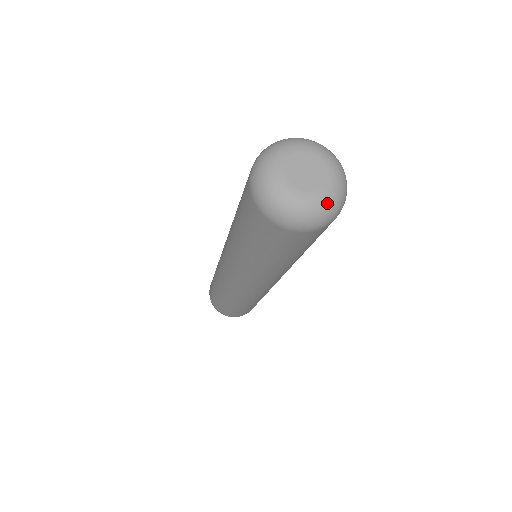
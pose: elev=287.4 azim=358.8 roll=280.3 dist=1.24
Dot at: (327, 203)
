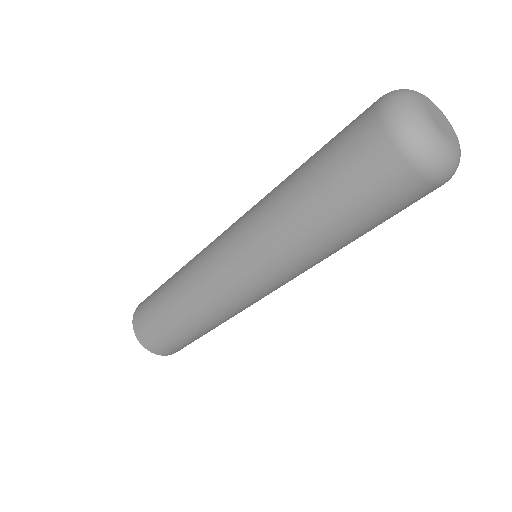
Dot at: (448, 151)
